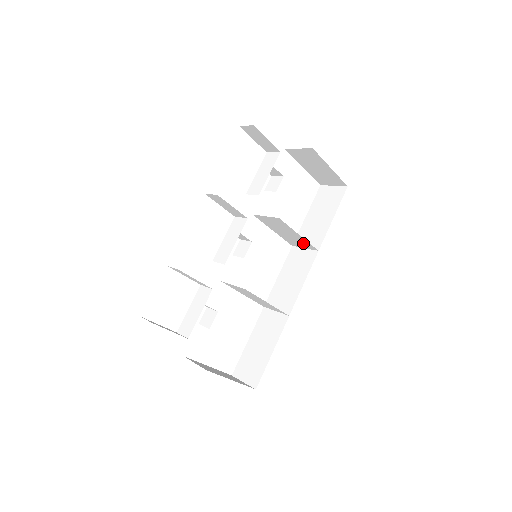
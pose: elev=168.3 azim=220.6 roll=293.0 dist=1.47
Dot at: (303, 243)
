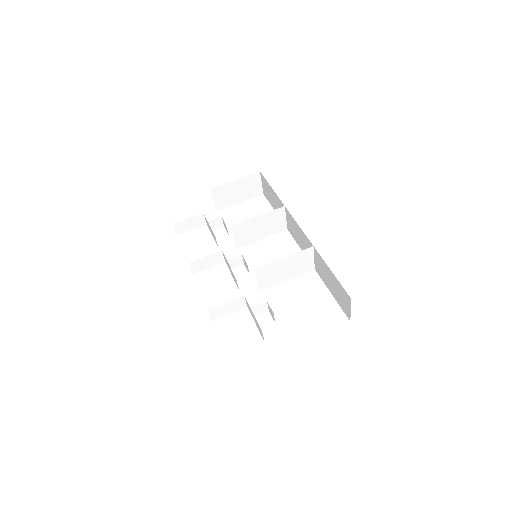
Dot at: (275, 217)
